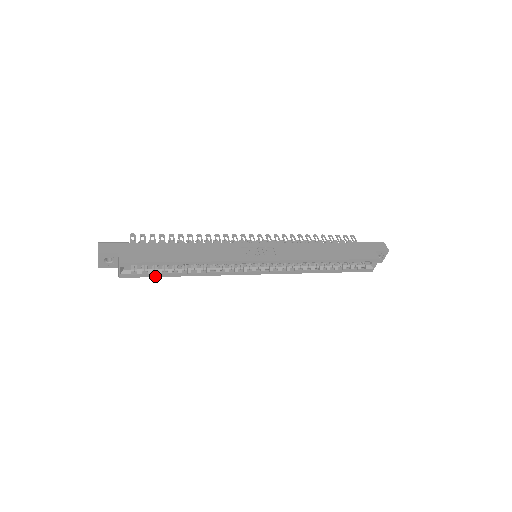
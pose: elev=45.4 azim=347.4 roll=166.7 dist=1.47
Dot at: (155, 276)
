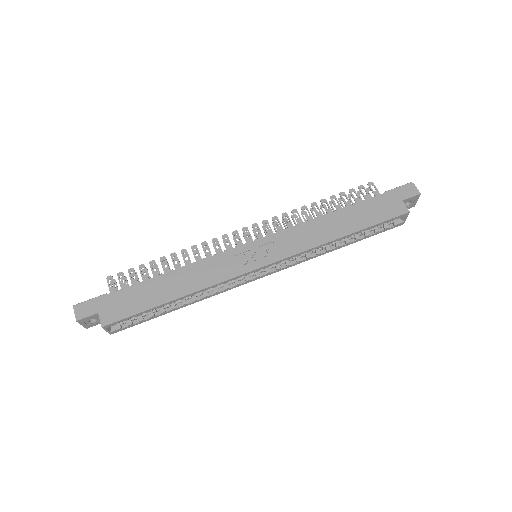
Dot at: (149, 319)
